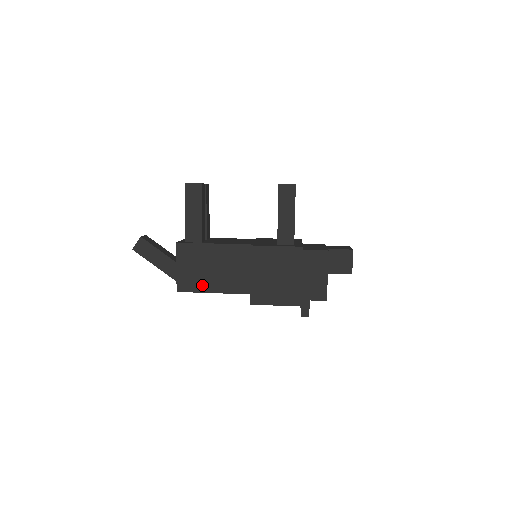
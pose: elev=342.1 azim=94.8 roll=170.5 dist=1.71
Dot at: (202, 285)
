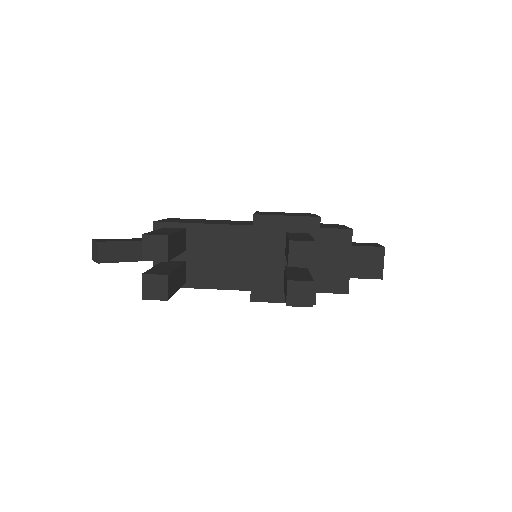
Dot at: occluded
